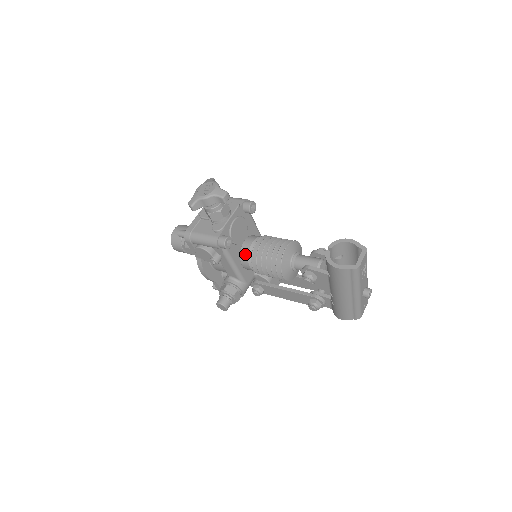
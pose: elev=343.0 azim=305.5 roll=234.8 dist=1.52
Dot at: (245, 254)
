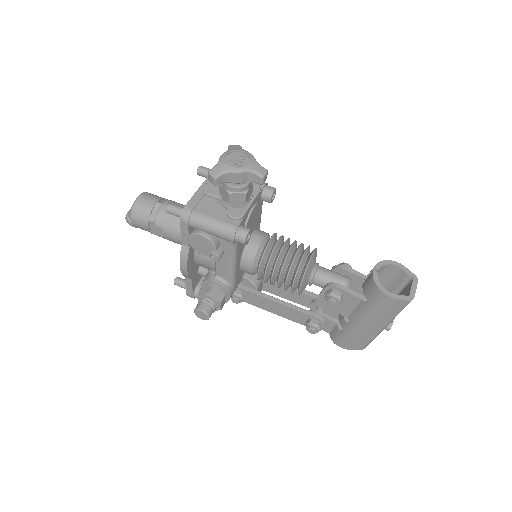
Dot at: (251, 253)
